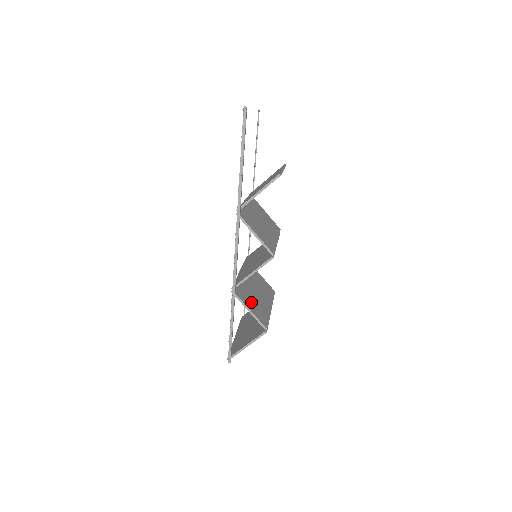
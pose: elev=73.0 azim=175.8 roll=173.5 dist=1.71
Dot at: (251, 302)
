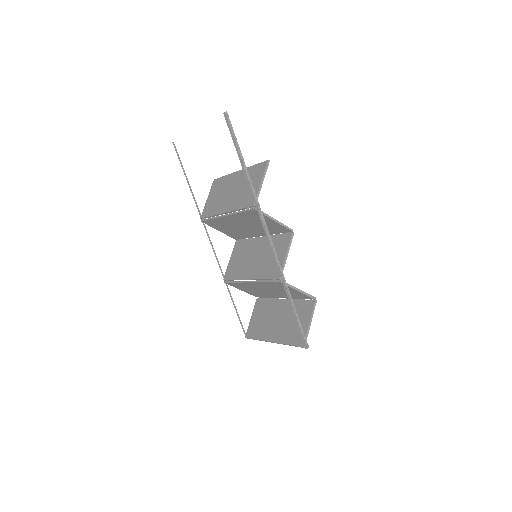
Dot at: occluded
